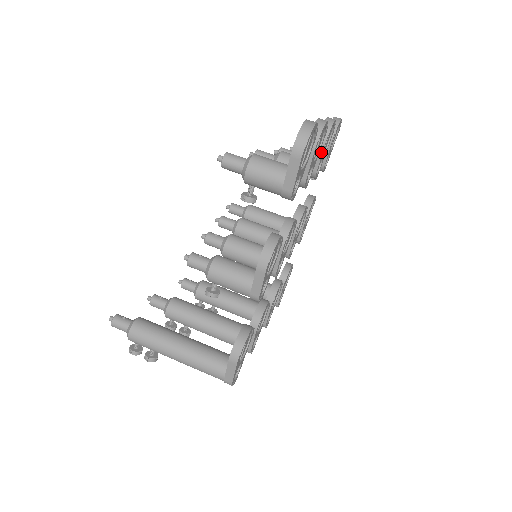
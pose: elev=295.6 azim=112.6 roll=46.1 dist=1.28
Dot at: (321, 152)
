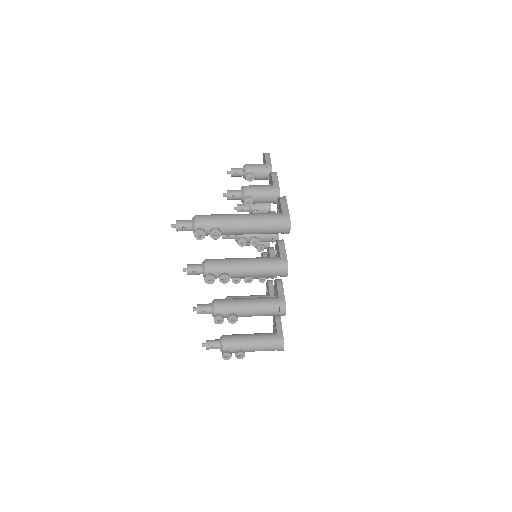
Dot at: occluded
